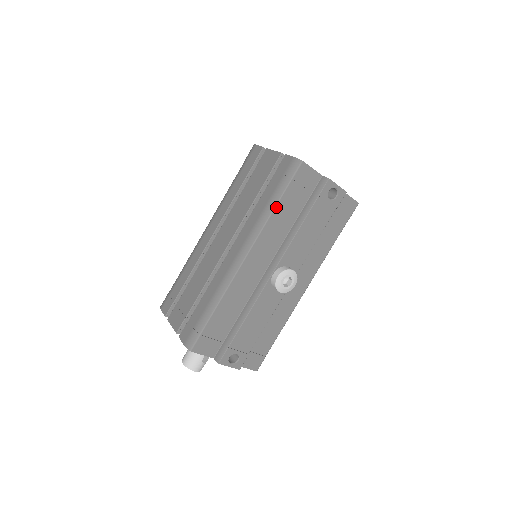
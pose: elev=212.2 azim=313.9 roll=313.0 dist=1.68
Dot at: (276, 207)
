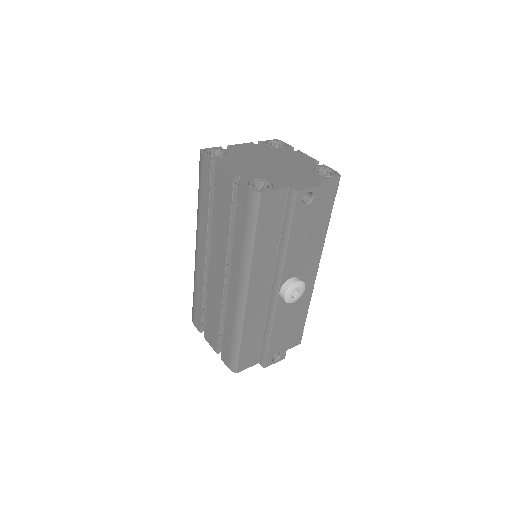
Dot at: (254, 244)
